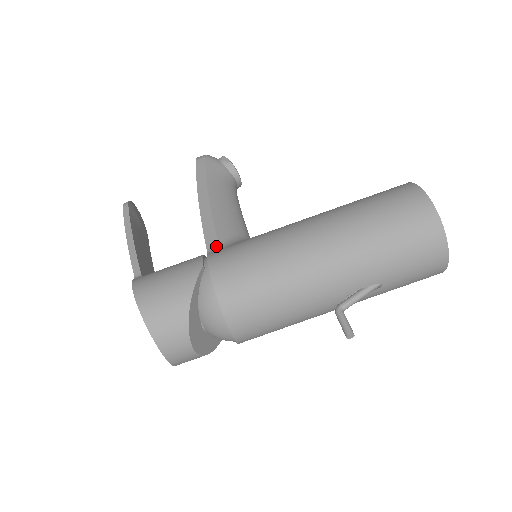
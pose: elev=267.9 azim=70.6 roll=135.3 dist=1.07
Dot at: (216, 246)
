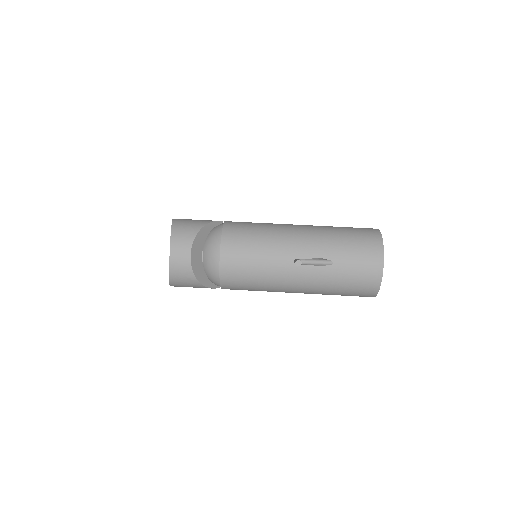
Dot at: occluded
